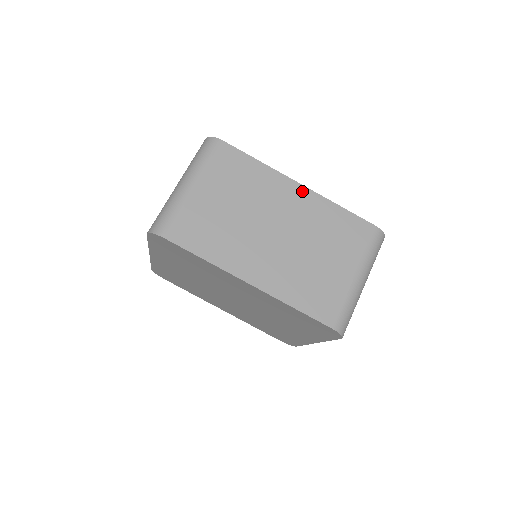
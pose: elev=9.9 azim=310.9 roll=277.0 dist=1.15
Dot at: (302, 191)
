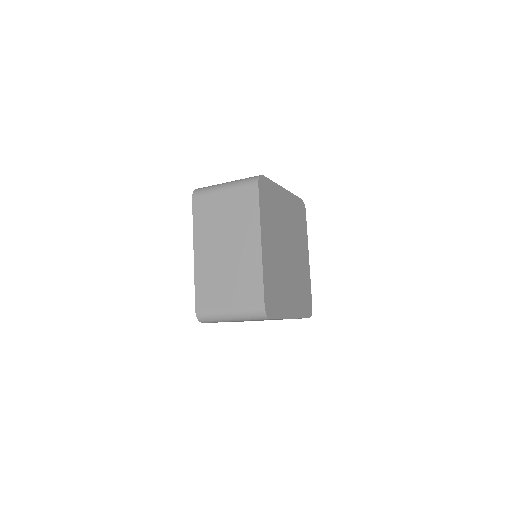
Dot at: (258, 248)
